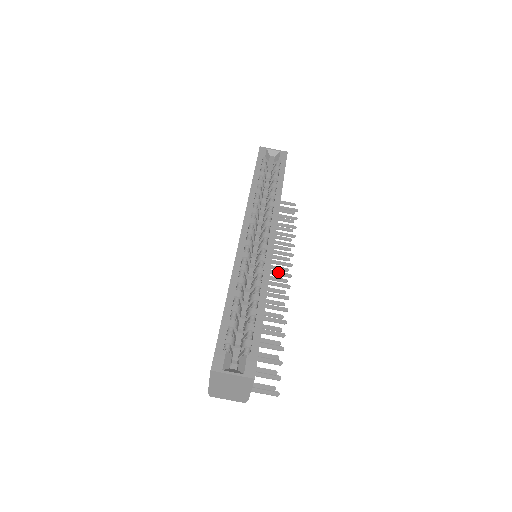
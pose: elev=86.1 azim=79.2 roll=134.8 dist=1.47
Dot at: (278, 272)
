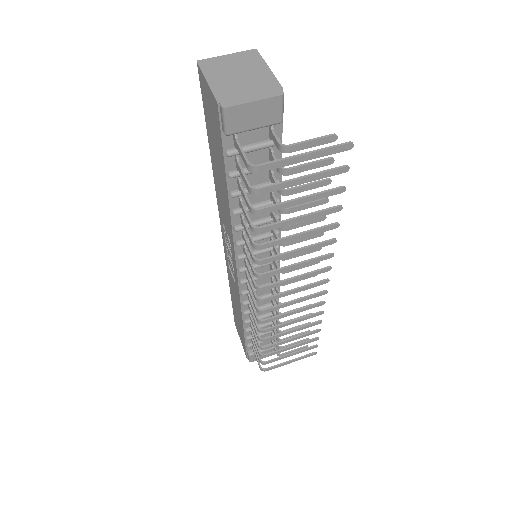
Dot at: (308, 297)
